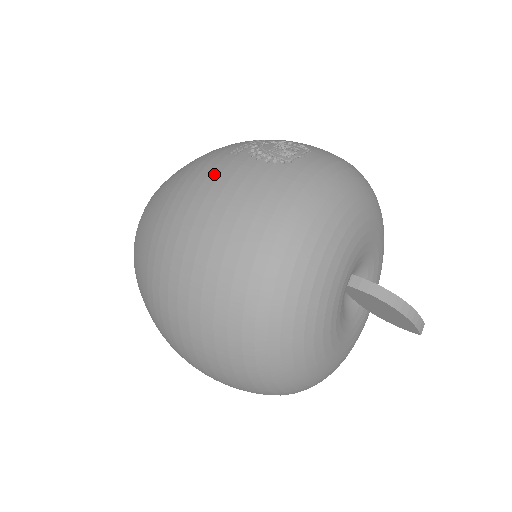
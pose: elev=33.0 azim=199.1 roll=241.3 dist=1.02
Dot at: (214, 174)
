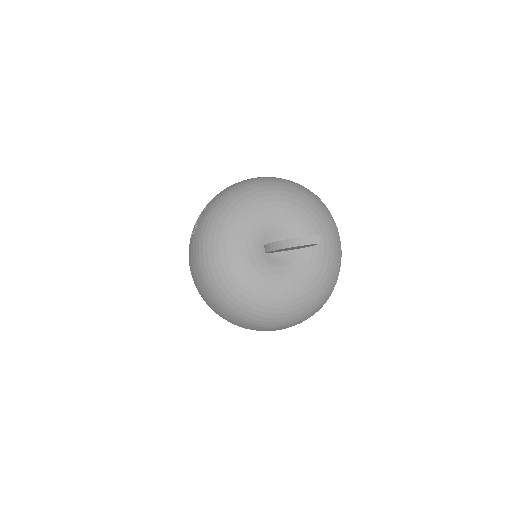
Dot at: occluded
